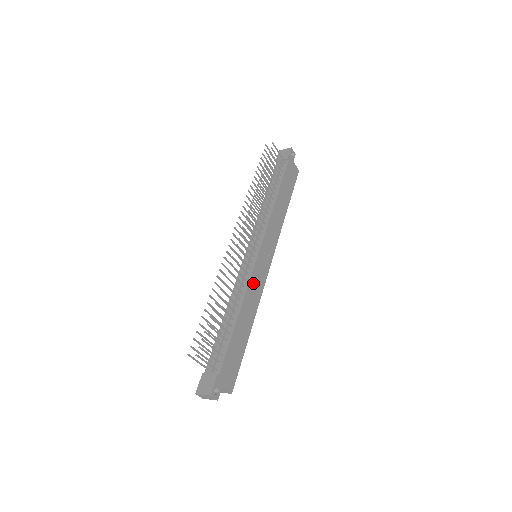
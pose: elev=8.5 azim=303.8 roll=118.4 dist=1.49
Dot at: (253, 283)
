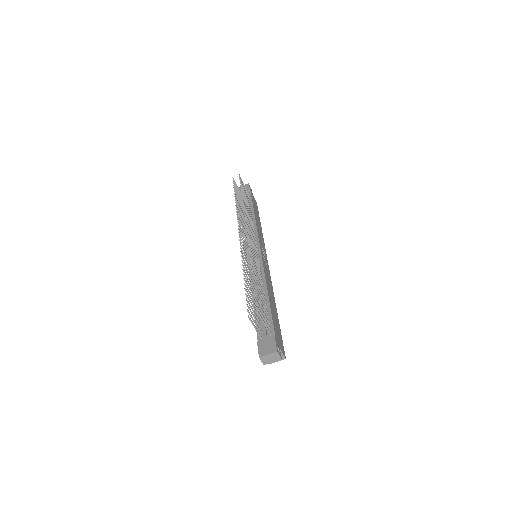
Dot at: (266, 272)
